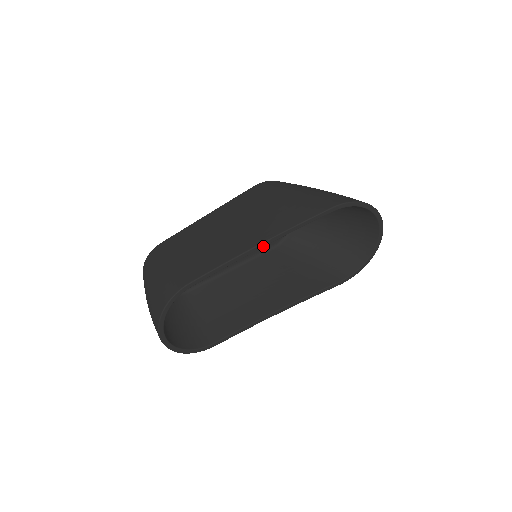
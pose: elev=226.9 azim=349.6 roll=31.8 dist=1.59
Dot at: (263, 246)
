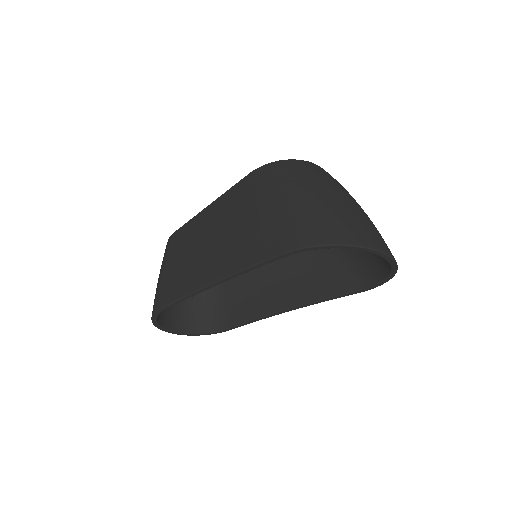
Dot at: (217, 284)
